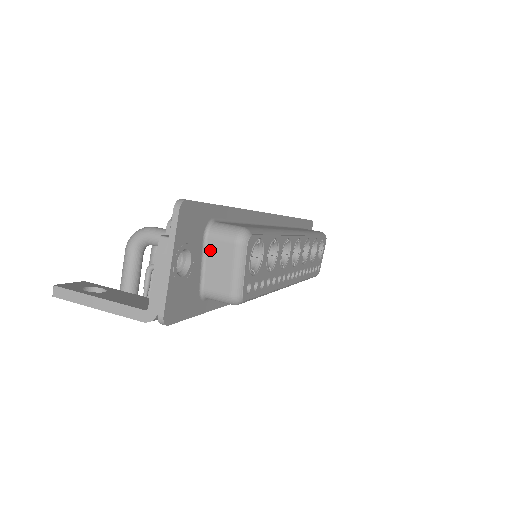
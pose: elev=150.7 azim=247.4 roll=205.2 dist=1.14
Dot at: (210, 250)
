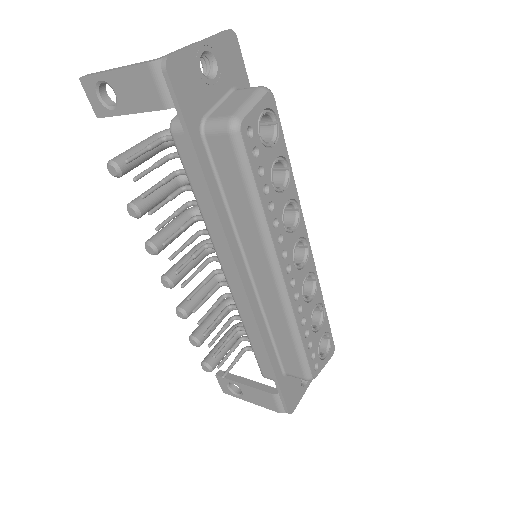
Dot at: (232, 96)
